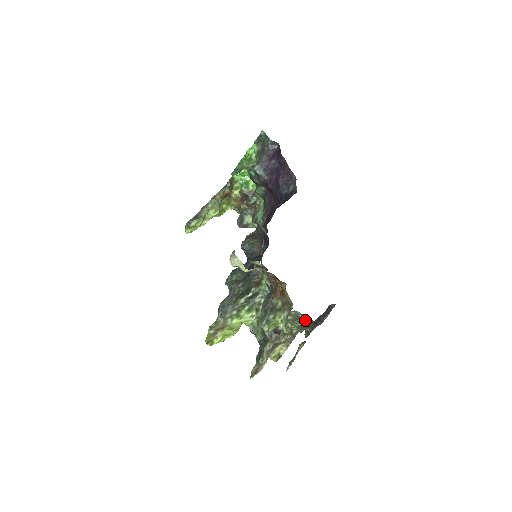
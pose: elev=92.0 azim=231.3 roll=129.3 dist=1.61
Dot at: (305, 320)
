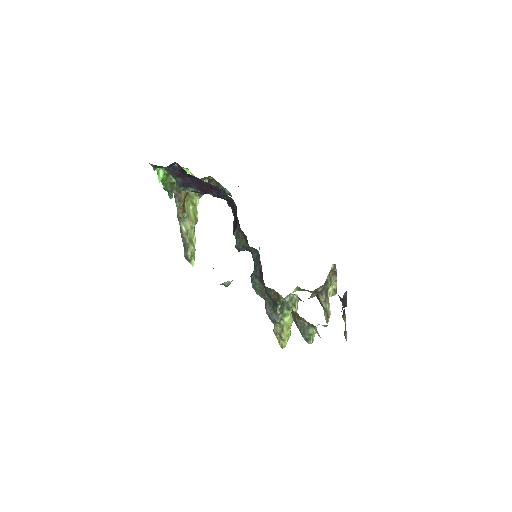
Dot at: occluded
